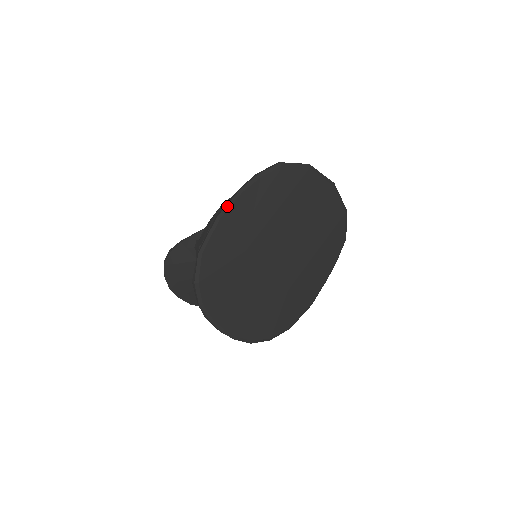
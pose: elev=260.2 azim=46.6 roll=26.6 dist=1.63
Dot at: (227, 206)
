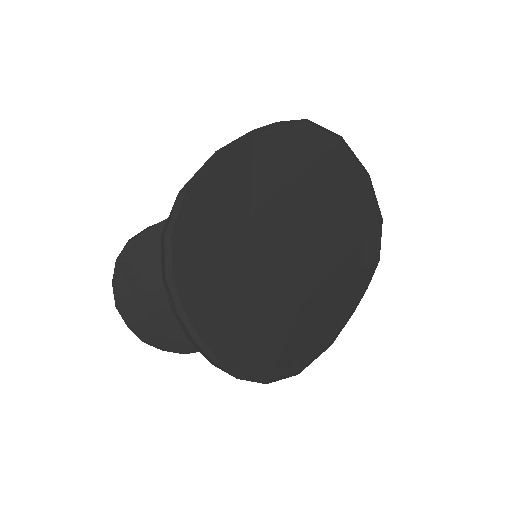
Dot at: (231, 143)
